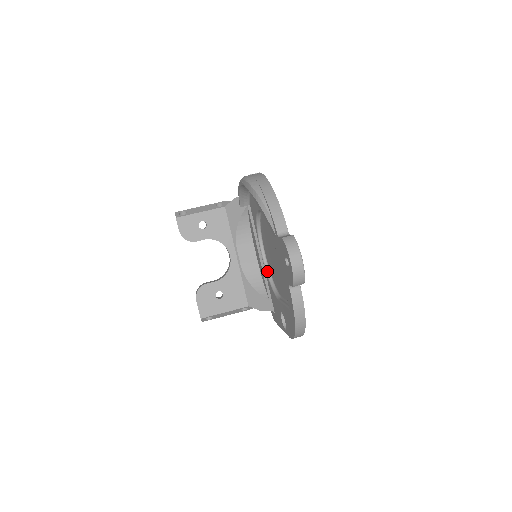
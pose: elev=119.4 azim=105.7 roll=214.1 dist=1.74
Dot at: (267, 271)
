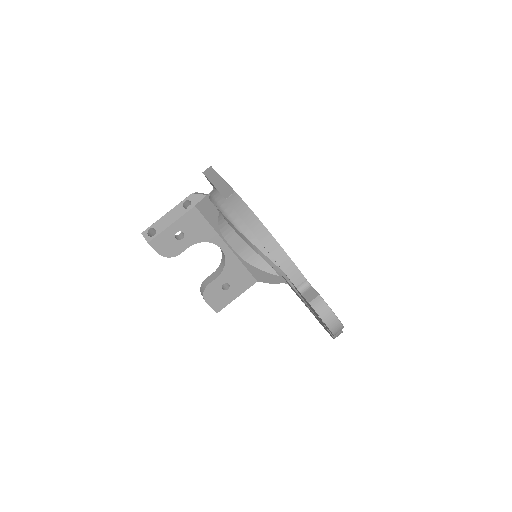
Dot at: occluded
